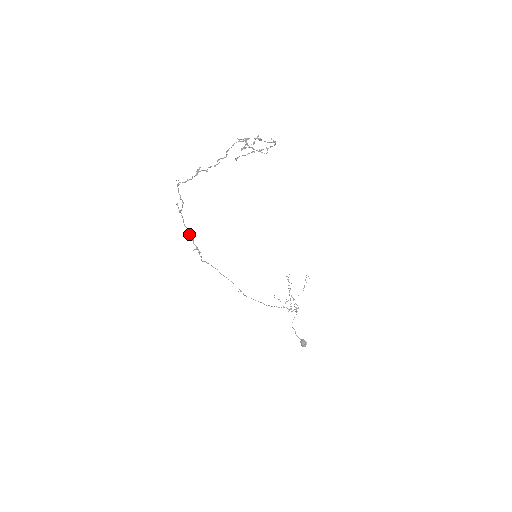
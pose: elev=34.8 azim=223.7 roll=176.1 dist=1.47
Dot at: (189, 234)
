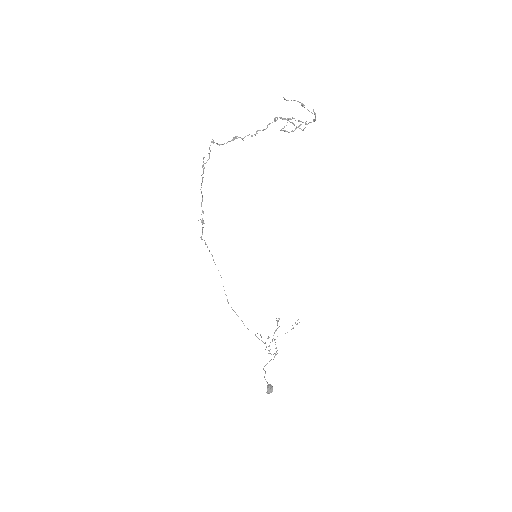
Dot at: (201, 203)
